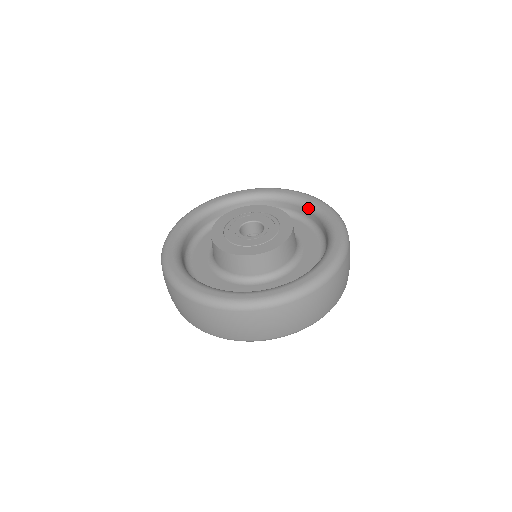
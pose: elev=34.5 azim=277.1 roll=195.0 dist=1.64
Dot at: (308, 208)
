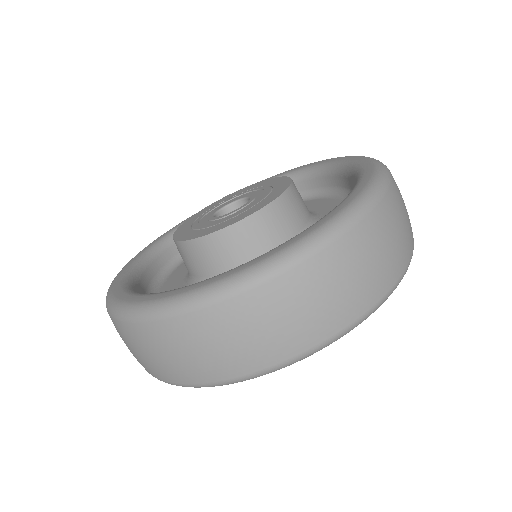
Dot at: (321, 173)
